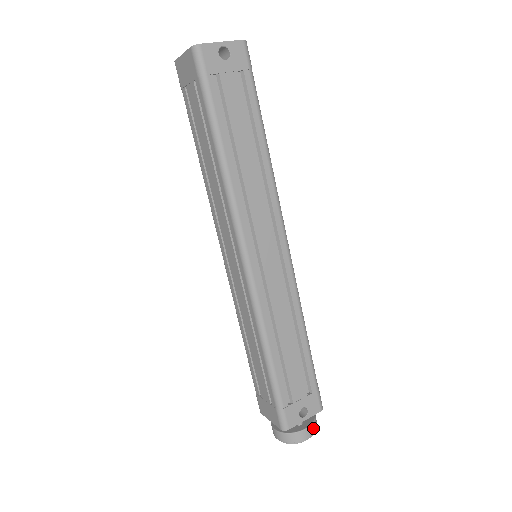
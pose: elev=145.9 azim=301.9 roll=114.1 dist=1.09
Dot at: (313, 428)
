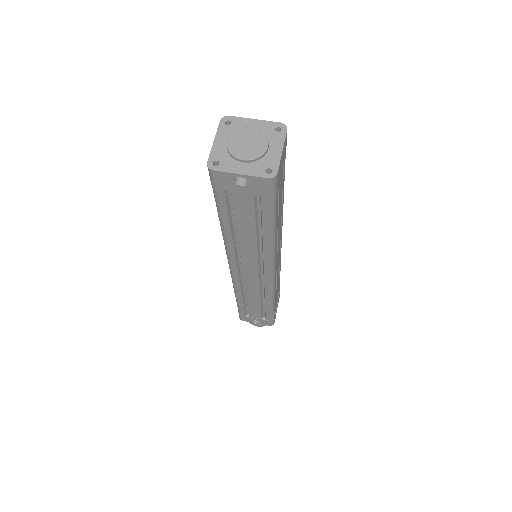
Dot at: (263, 325)
